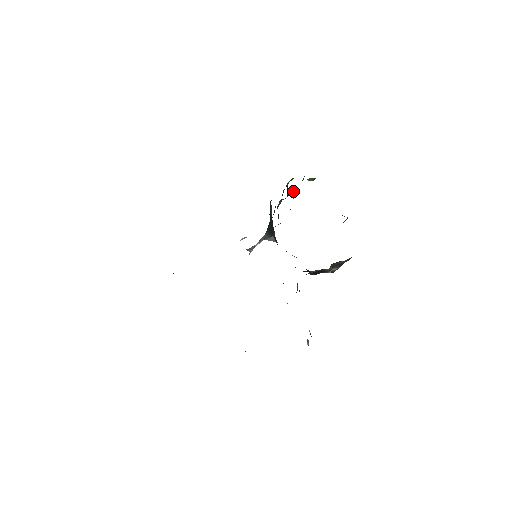
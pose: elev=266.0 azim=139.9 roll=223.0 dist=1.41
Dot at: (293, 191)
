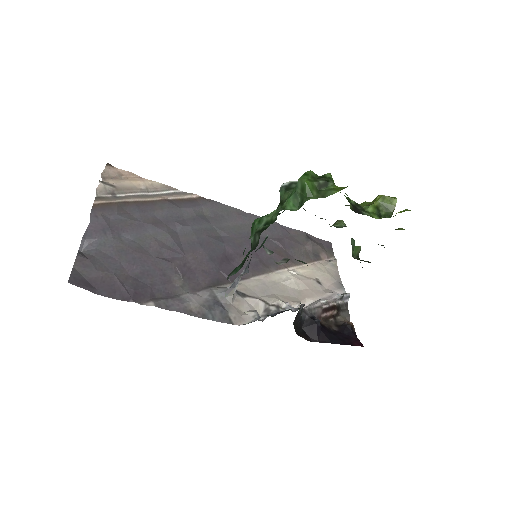
Dot at: occluded
